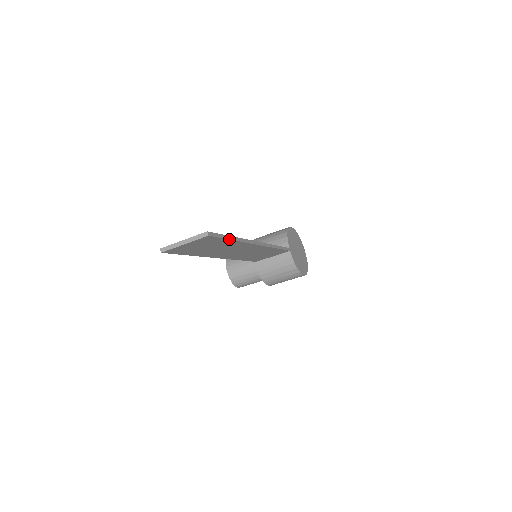
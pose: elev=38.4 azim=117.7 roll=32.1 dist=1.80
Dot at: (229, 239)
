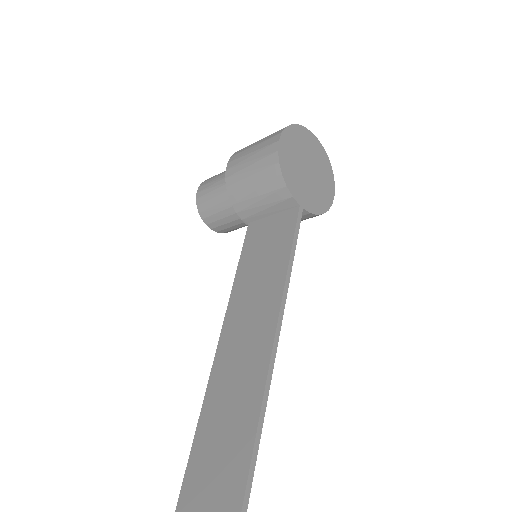
Dot at: (251, 480)
